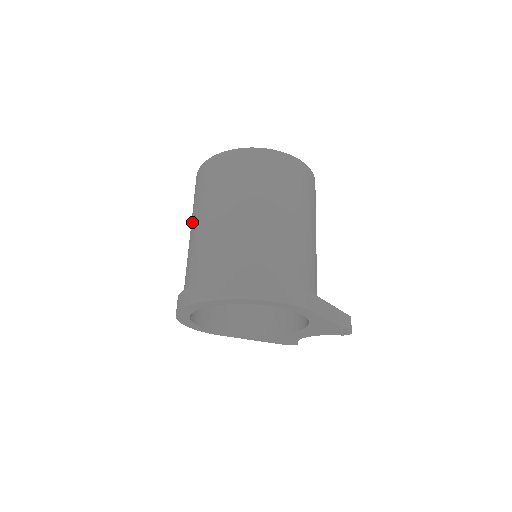
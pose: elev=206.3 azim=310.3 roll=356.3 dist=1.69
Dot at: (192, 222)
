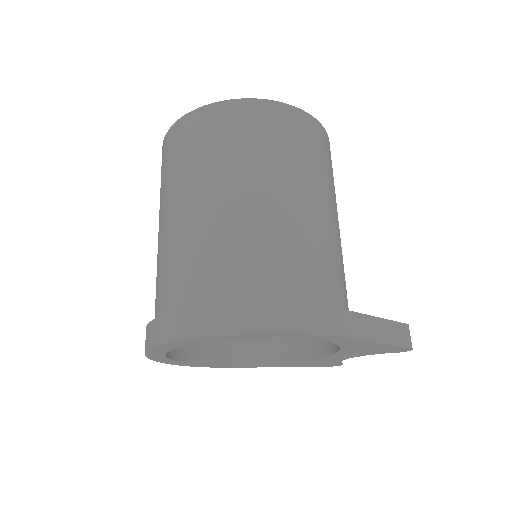
Dot at: occluded
